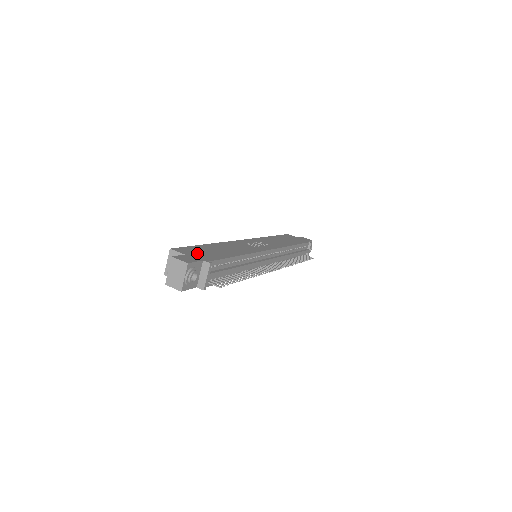
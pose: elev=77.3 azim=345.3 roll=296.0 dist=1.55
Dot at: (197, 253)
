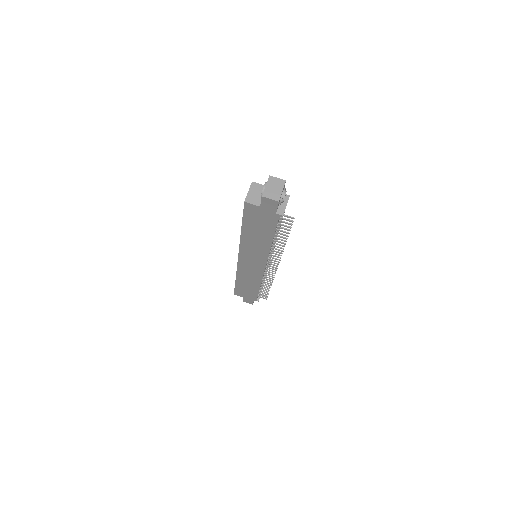
Dot at: occluded
